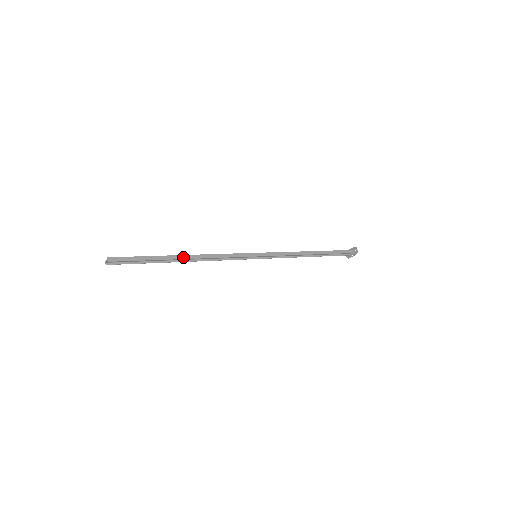
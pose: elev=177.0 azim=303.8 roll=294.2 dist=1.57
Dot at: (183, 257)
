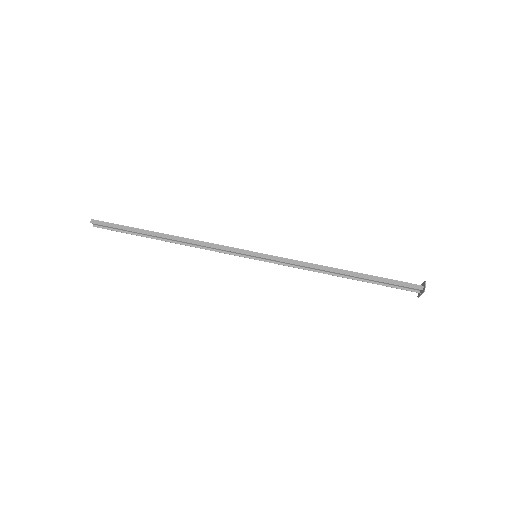
Dot at: (163, 235)
